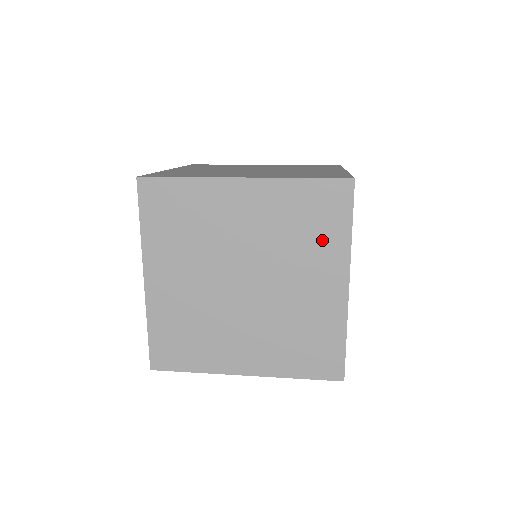
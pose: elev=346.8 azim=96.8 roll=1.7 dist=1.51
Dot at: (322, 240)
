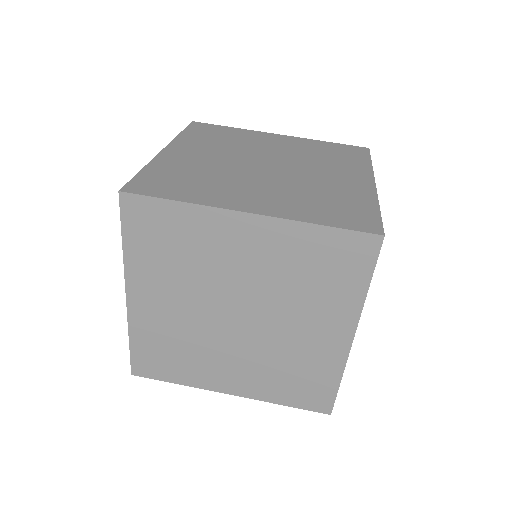
Dot at: (332, 291)
